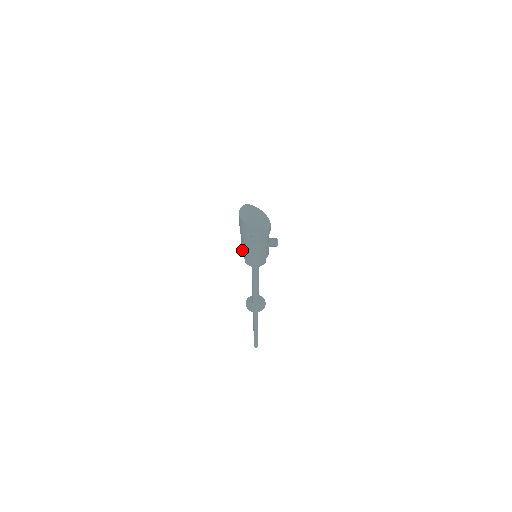
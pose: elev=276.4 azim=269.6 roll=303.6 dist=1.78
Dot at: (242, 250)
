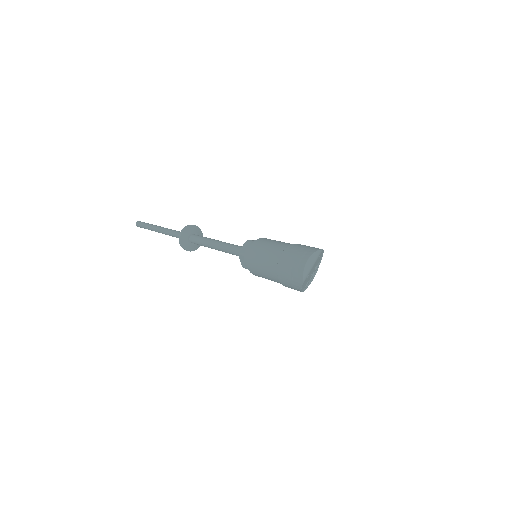
Dot at: (255, 255)
